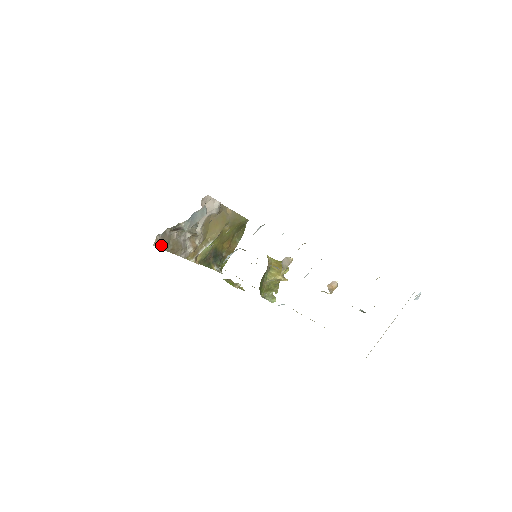
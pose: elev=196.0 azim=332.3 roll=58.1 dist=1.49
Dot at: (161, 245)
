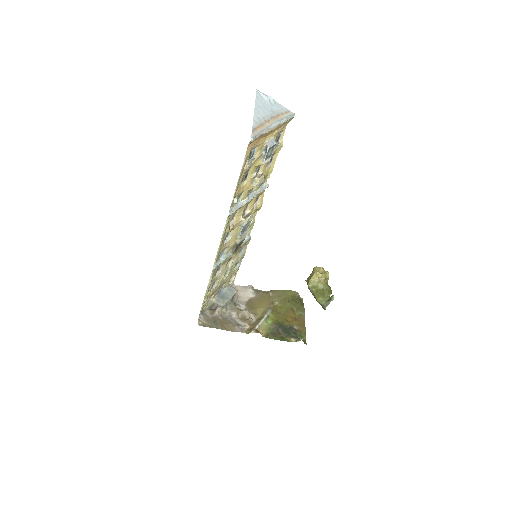
Dot at: (208, 325)
